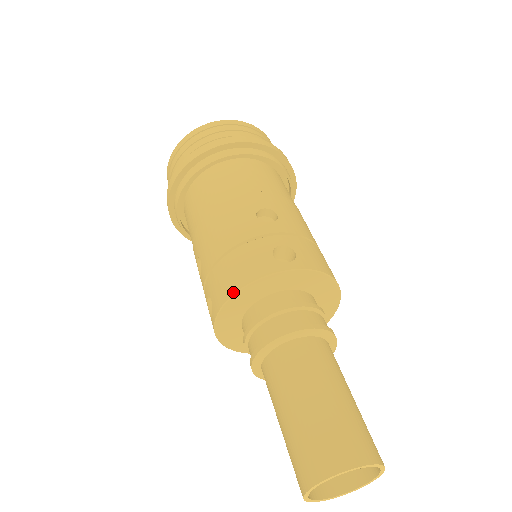
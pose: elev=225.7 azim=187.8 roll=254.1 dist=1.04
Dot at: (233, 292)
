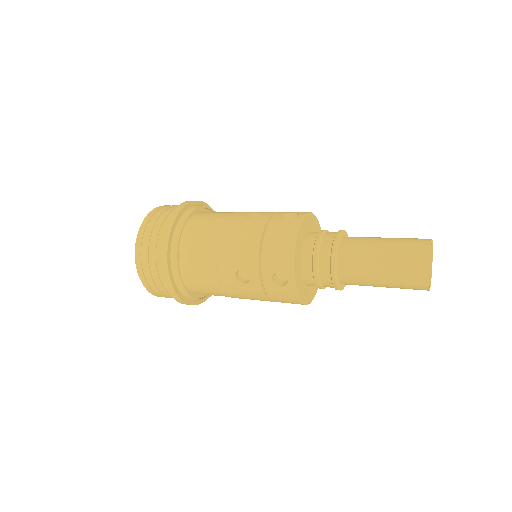
Dot at: (293, 247)
